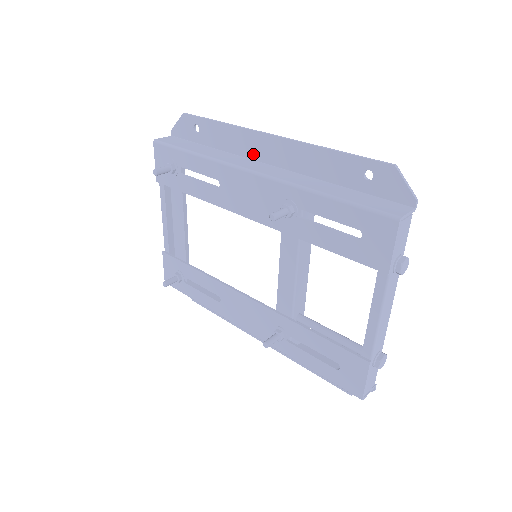
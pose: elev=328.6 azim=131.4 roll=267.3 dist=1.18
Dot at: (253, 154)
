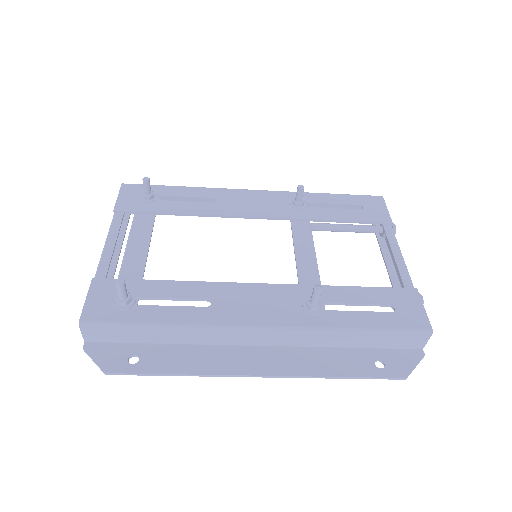
Dot at: occluded
